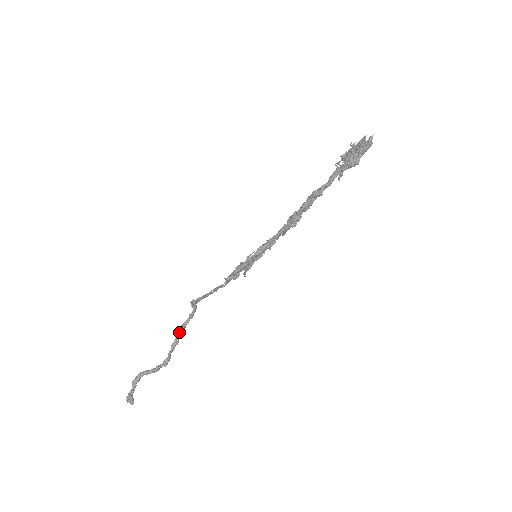
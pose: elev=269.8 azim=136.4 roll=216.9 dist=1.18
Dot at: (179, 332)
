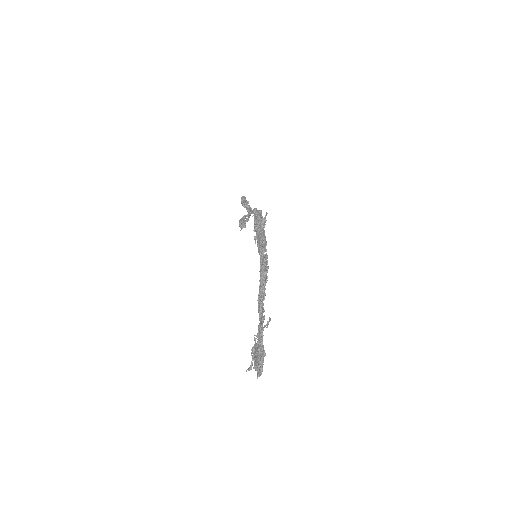
Dot at: occluded
